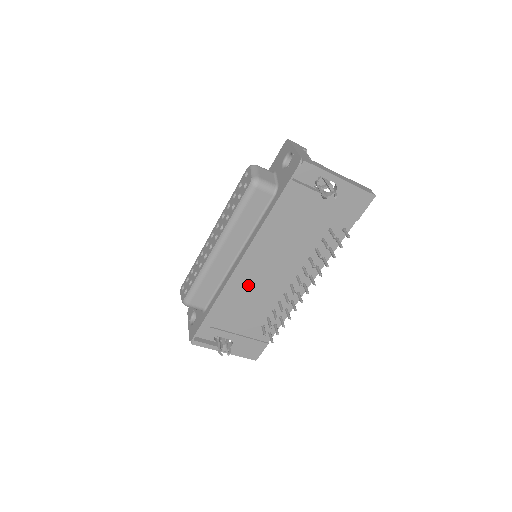
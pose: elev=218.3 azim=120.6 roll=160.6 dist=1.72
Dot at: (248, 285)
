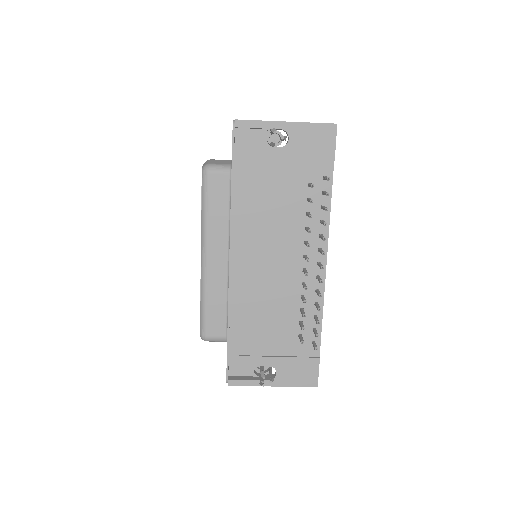
Dot at: (254, 287)
